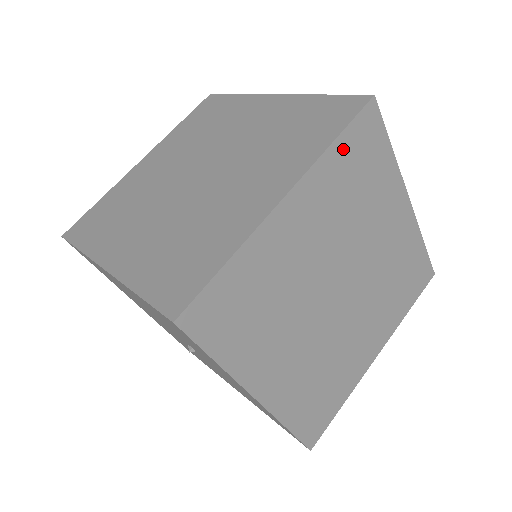
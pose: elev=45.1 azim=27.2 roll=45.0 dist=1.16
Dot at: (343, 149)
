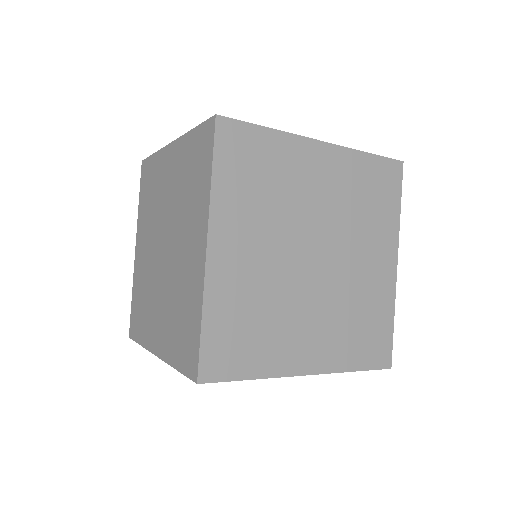
Dot at: (224, 174)
